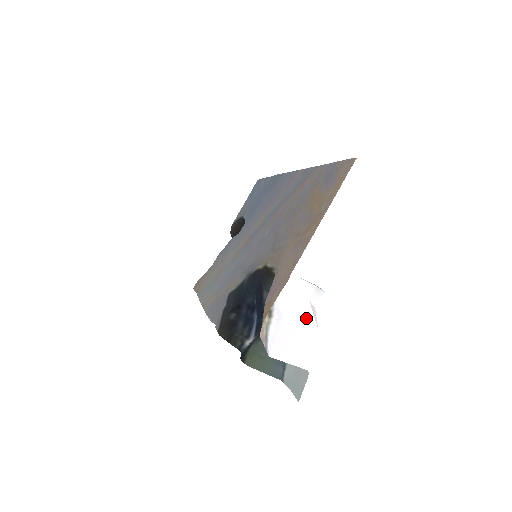
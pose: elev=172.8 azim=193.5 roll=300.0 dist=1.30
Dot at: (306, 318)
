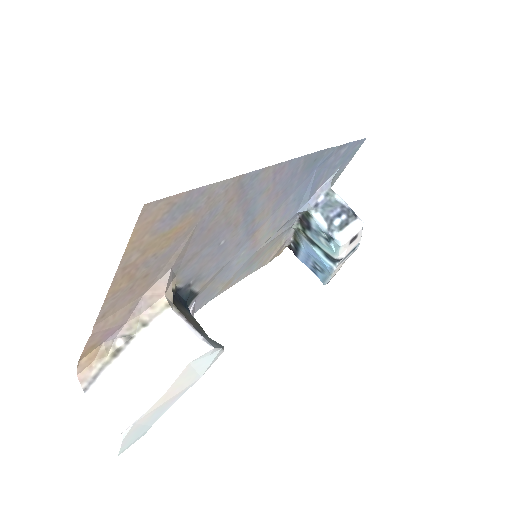
Dot at: (159, 373)
